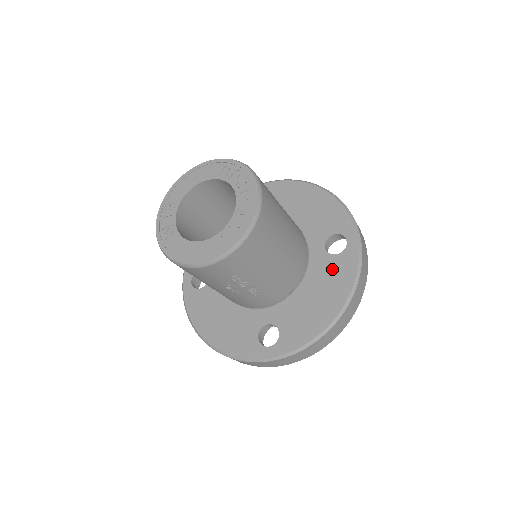
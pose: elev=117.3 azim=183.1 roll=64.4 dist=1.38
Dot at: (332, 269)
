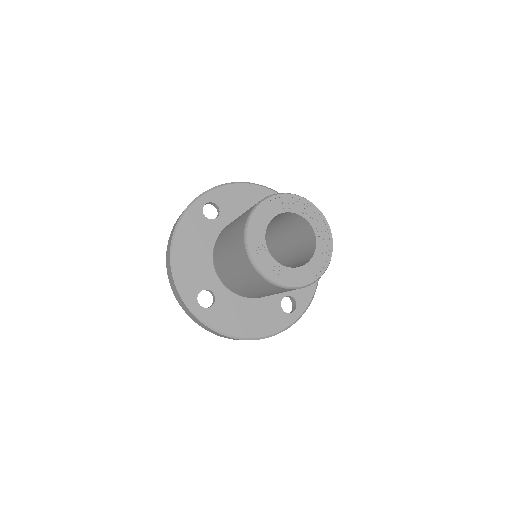
Dot at: occluded
